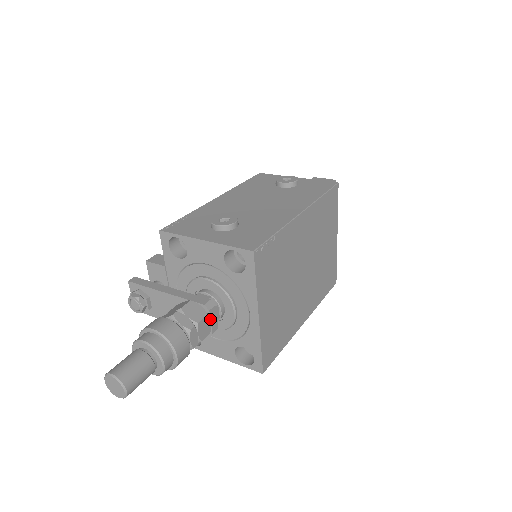
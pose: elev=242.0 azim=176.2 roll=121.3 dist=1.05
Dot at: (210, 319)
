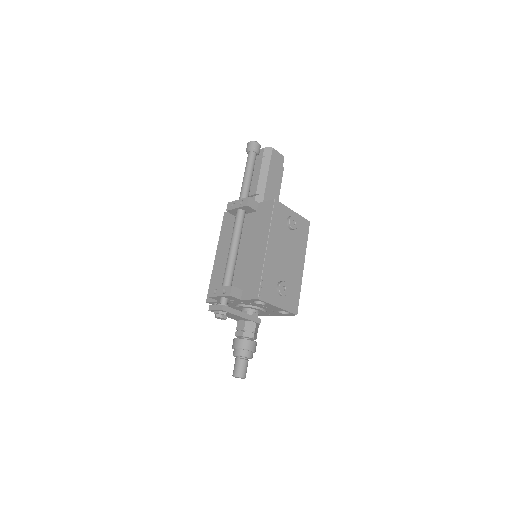
Dot at: occluded
